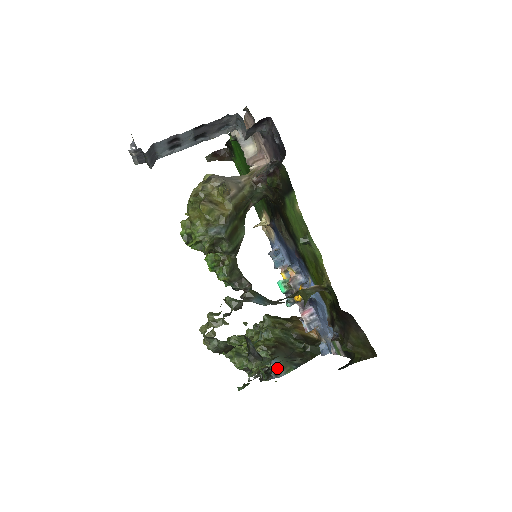
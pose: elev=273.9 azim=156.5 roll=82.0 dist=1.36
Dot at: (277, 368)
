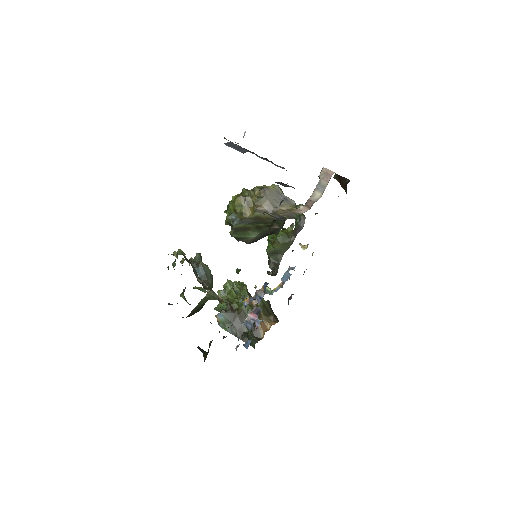
Dot at: (219, 319)
